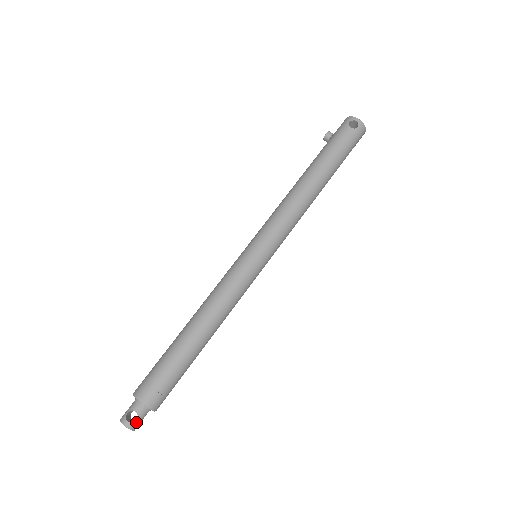
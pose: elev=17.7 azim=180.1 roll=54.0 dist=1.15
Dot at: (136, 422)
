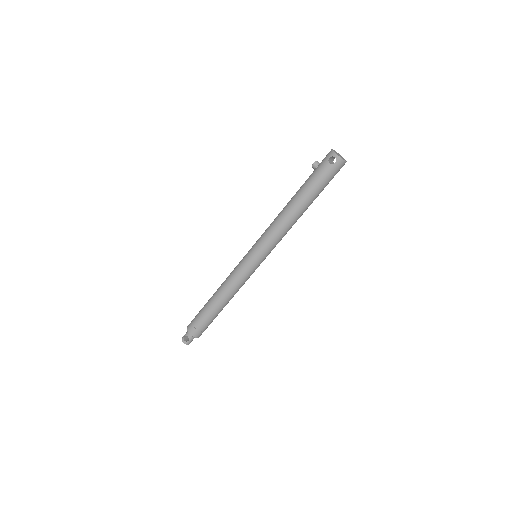
Dot at: (189, 341)
